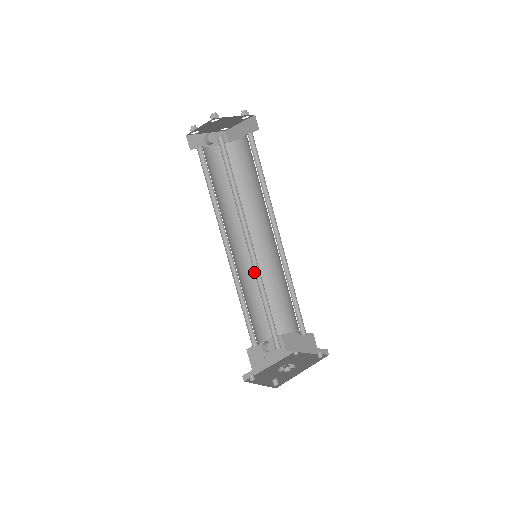
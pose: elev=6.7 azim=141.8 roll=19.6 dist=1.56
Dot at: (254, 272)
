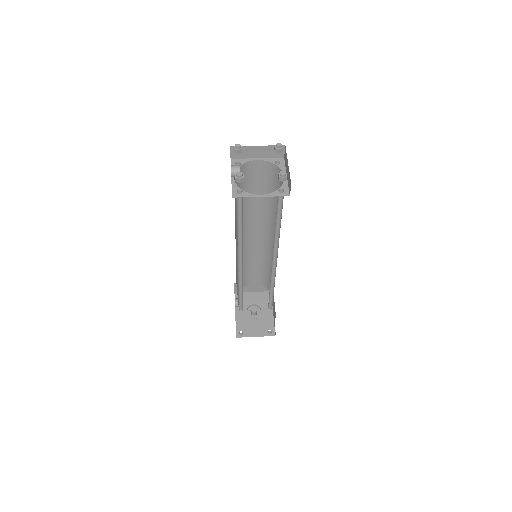
Dot at: (237, 260)
